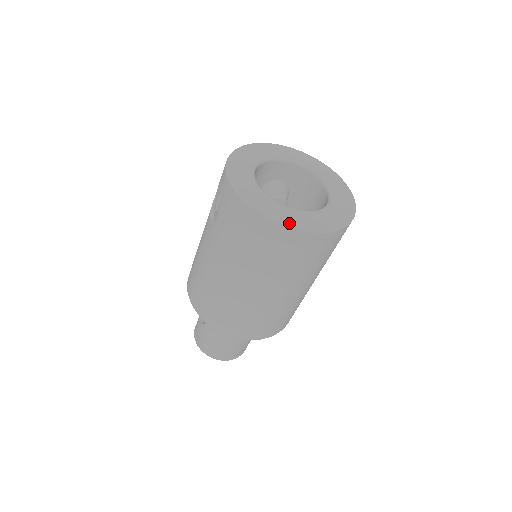
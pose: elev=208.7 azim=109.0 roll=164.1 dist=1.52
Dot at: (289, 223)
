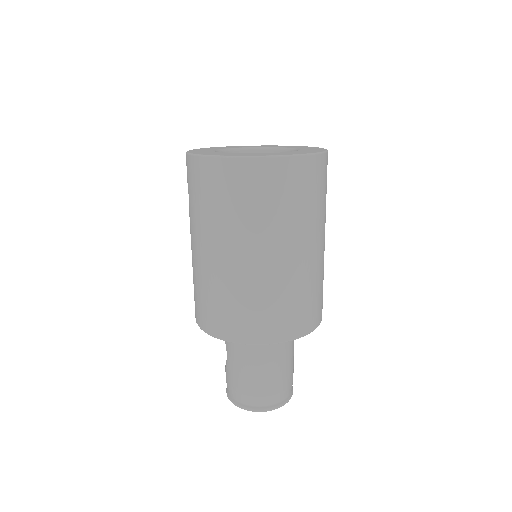
Dot at: (238, 155)
